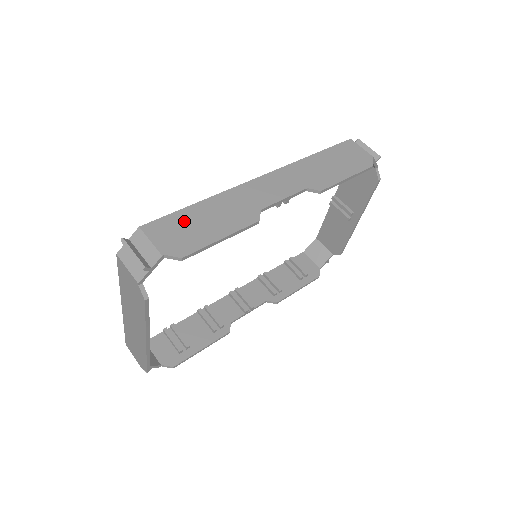
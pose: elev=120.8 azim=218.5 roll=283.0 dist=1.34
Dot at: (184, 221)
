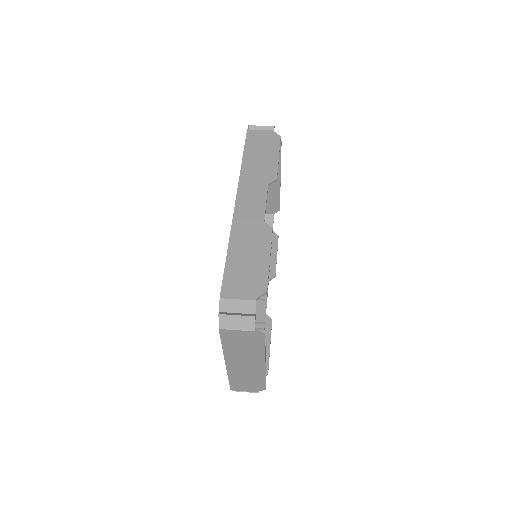
Dot at: (237, 270)
